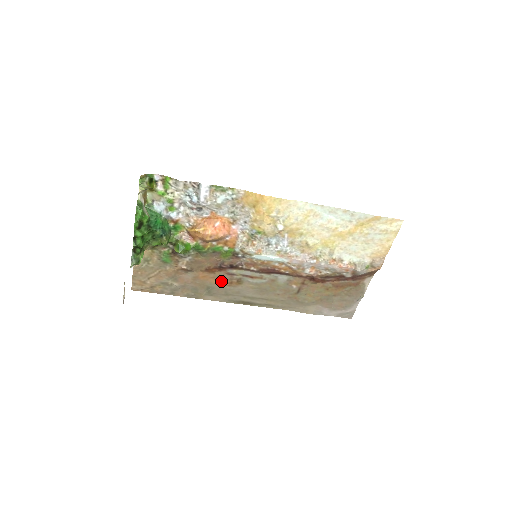
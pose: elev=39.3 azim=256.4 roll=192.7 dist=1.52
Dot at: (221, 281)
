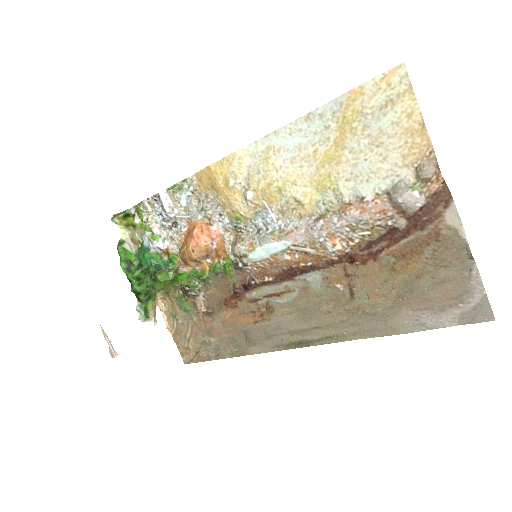
Dot at: (251, 317)
